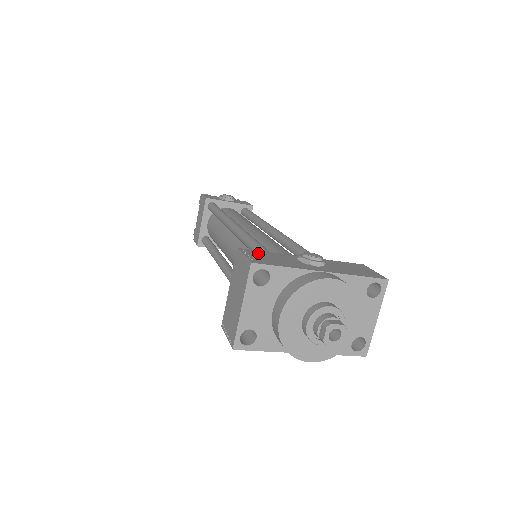
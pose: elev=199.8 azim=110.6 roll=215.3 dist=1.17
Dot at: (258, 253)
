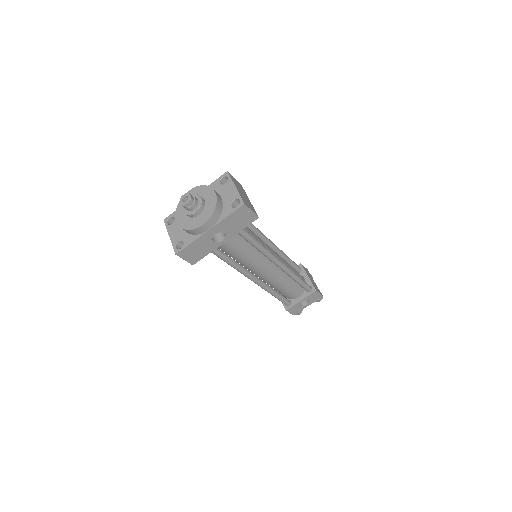
Dot at: occluded
